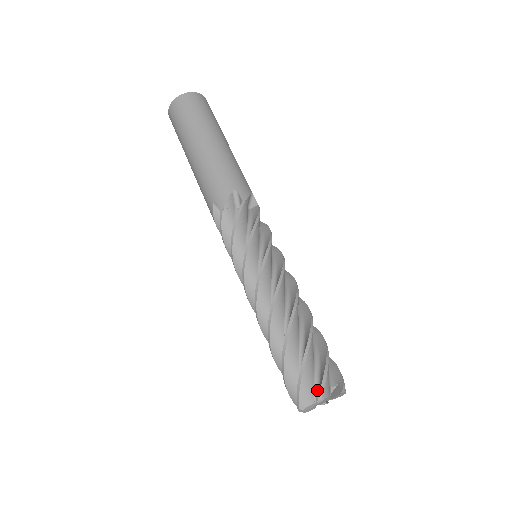
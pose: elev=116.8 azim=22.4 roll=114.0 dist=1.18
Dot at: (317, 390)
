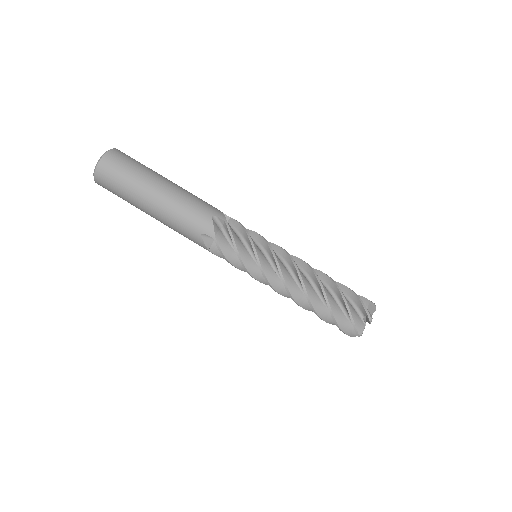
Dot at: occluded
